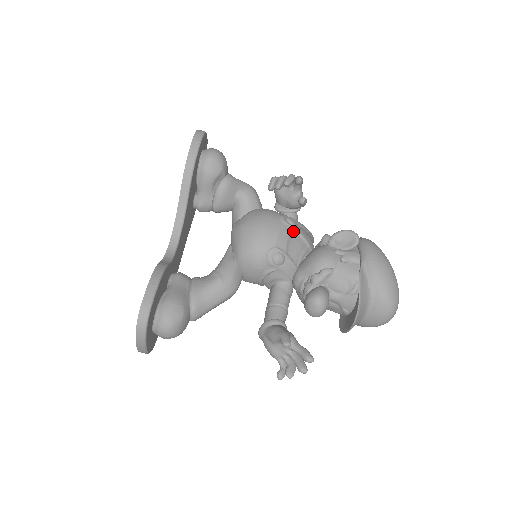
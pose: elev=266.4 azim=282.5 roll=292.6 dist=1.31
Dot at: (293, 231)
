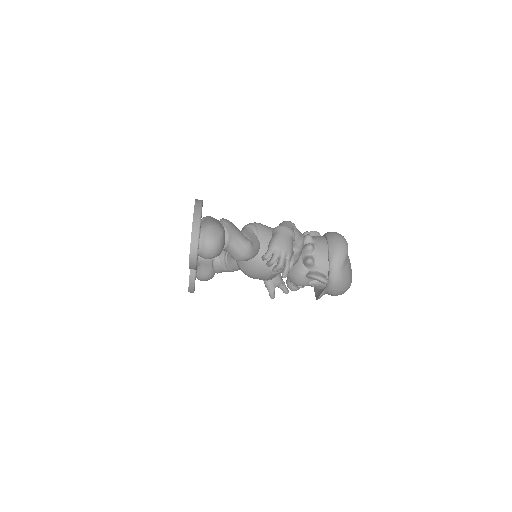
Dot at: (280, 272)
